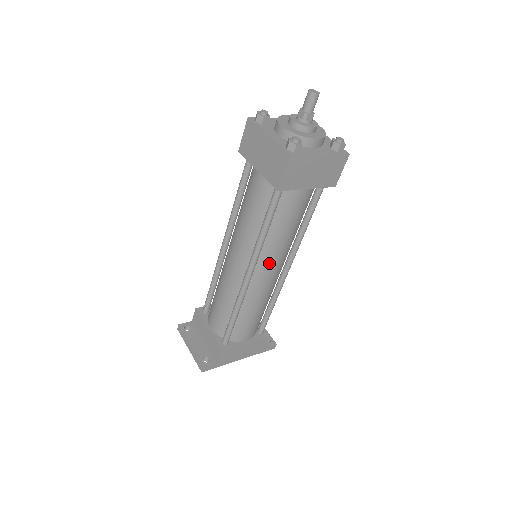
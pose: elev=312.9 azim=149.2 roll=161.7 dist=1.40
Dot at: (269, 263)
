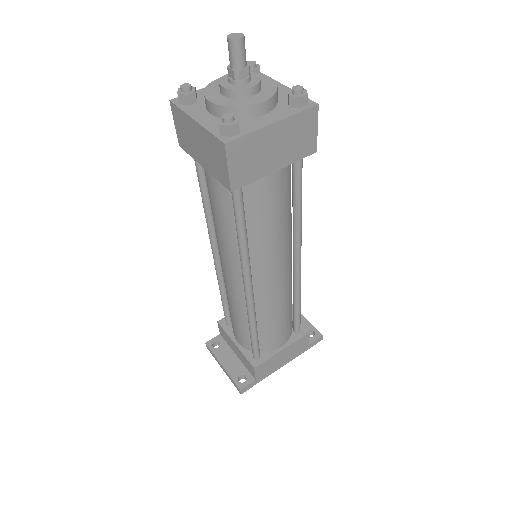
Dot at: (268, 267)
